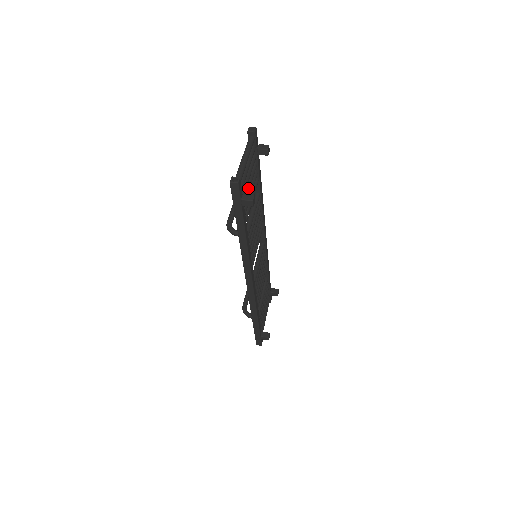
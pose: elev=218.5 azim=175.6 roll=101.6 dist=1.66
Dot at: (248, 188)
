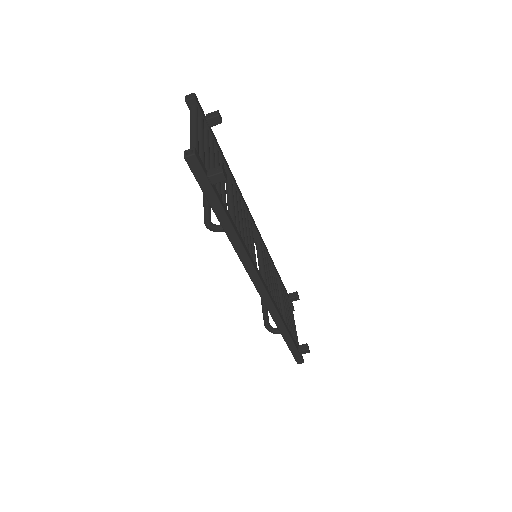
Dot at: (212, 167)
